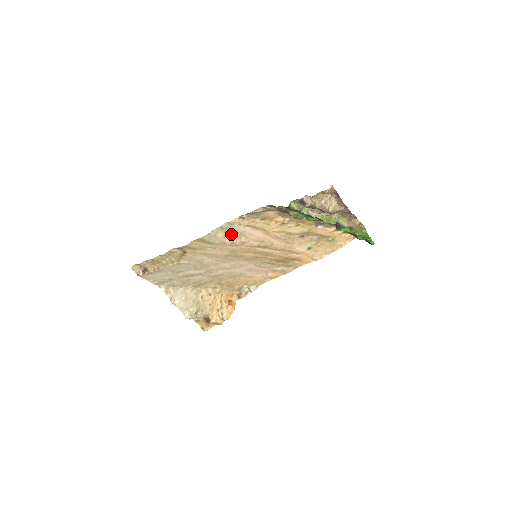
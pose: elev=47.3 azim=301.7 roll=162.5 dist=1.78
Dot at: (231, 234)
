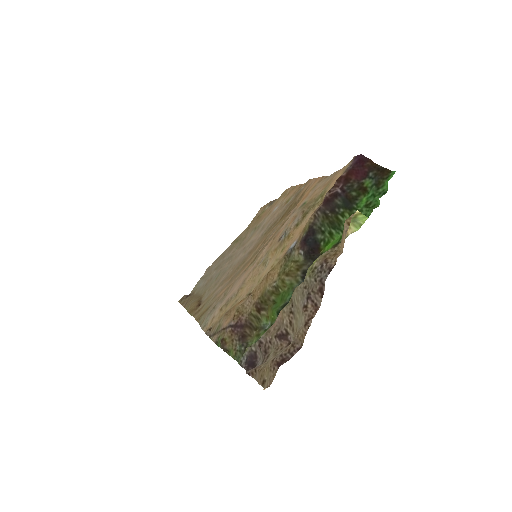
Dot at: (215, 305)
